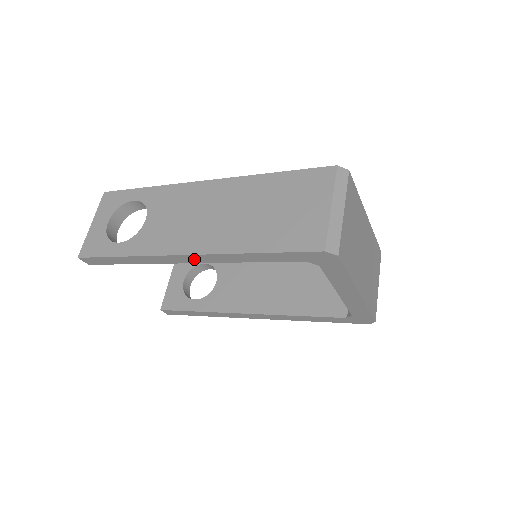
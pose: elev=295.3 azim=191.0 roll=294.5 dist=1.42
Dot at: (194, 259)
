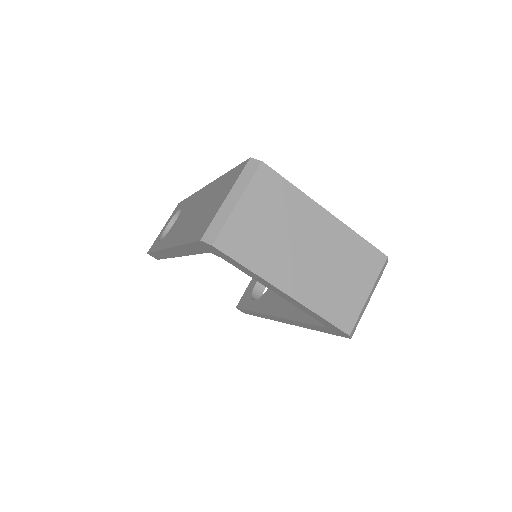
Dot at: (175, 252)
